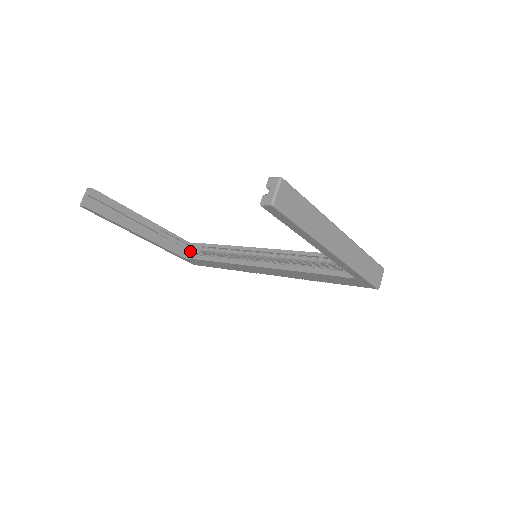
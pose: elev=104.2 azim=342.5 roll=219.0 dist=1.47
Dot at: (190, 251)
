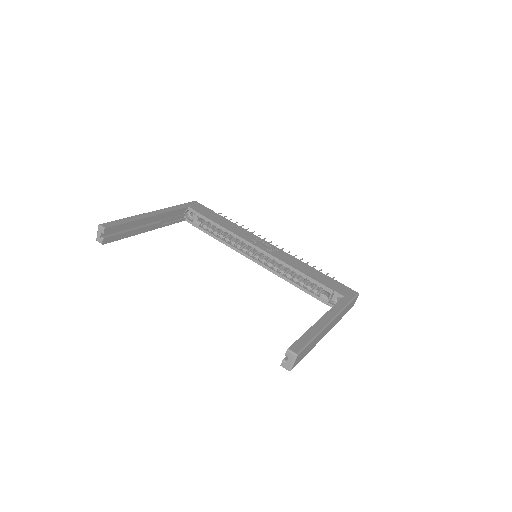
Dot at: (189, 213)
